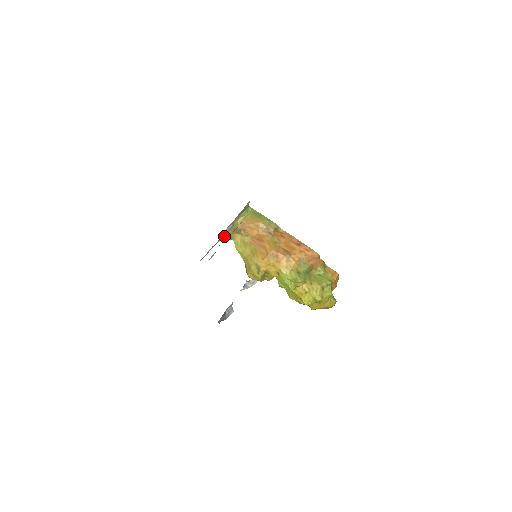
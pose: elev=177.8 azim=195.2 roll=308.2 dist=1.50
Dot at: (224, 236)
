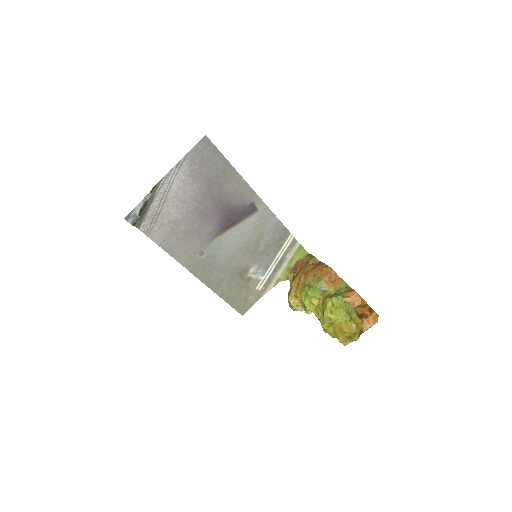
Dot at: (282, 276)
